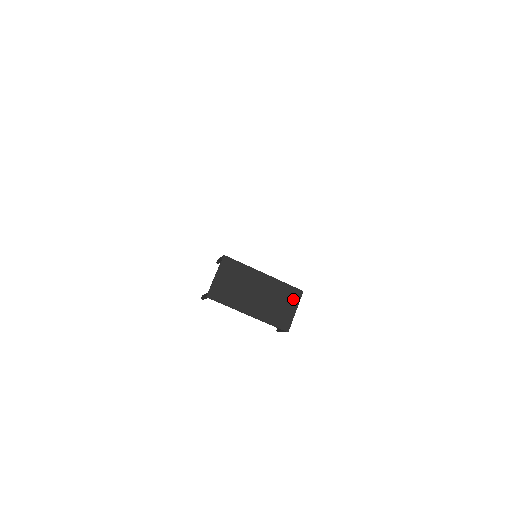
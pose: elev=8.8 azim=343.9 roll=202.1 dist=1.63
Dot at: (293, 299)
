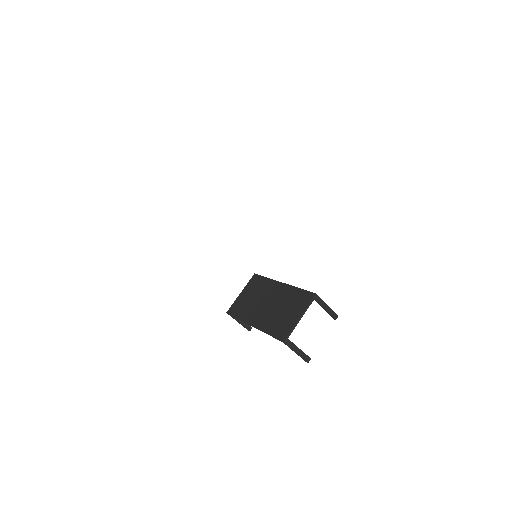
Dot at: (302, 304)
